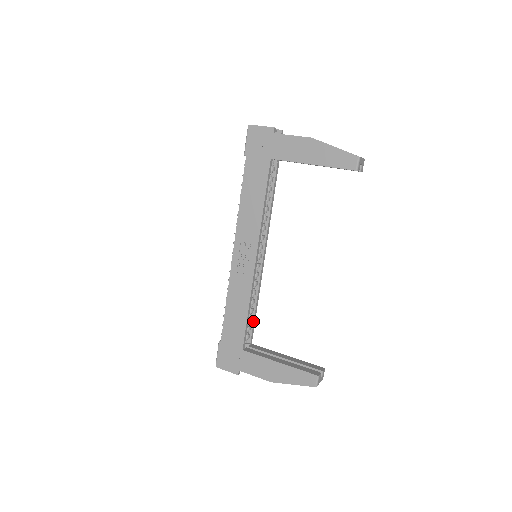
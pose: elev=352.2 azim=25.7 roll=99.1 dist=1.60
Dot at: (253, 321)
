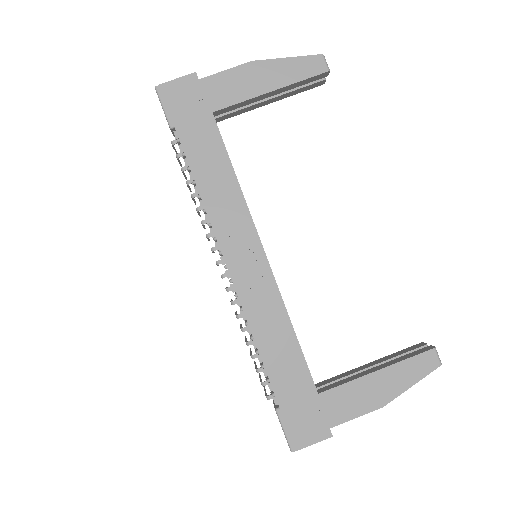
Dot at: occluded
